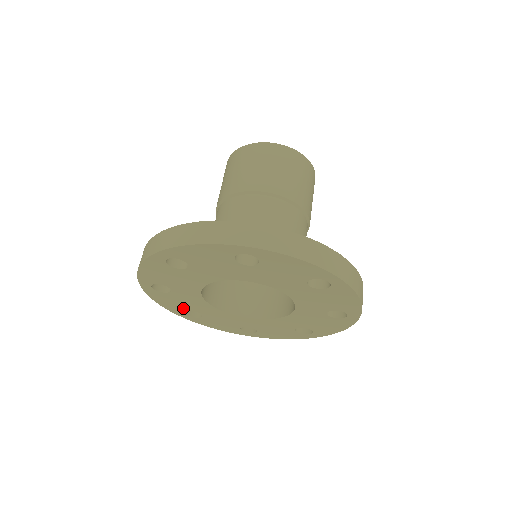
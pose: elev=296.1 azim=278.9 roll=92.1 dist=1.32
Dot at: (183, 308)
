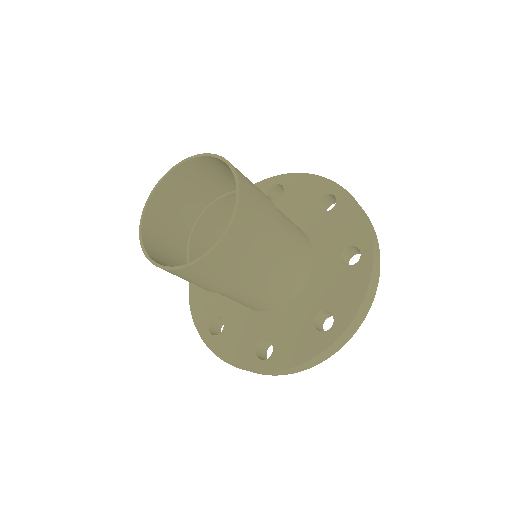
Dot at: occluded
